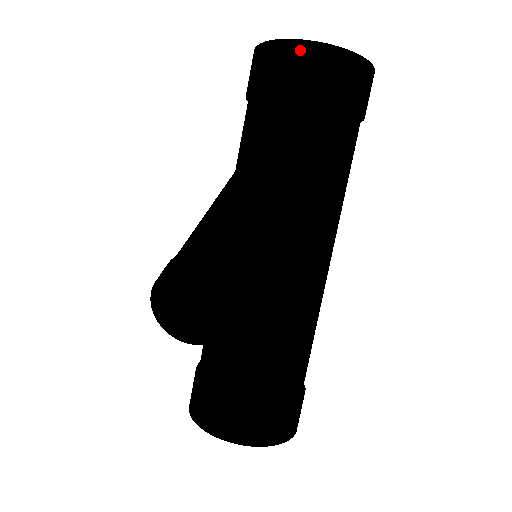
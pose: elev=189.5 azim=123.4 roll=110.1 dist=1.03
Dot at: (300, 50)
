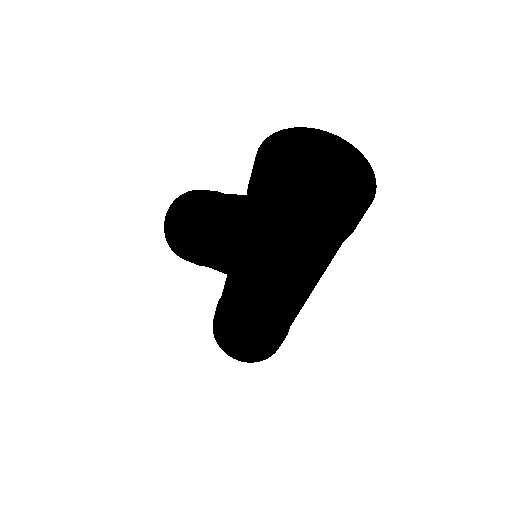
Dot at: (303, 224)
